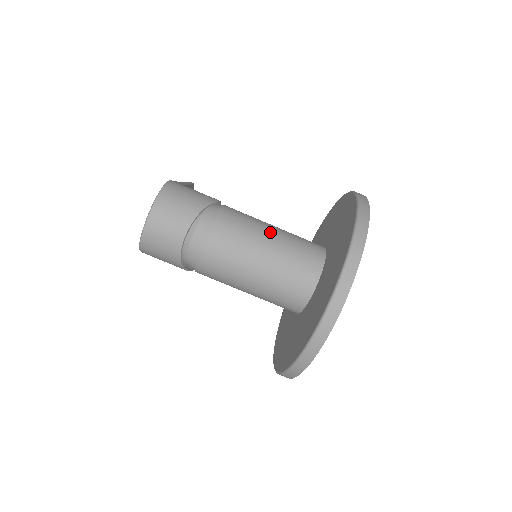
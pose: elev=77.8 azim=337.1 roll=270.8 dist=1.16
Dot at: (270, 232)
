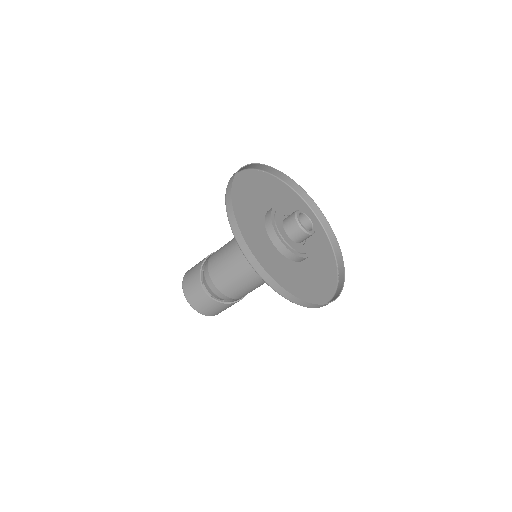
Dot at: (233, 242)
